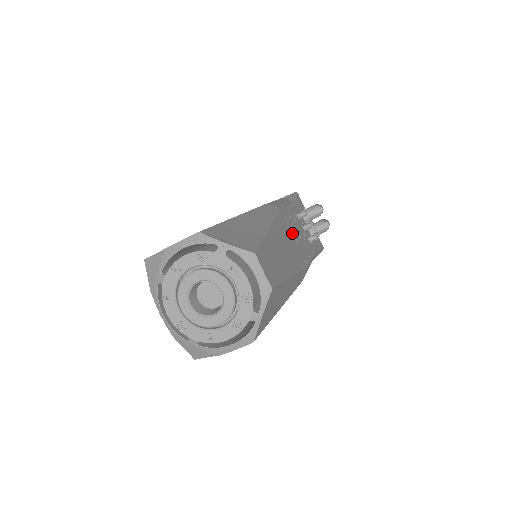
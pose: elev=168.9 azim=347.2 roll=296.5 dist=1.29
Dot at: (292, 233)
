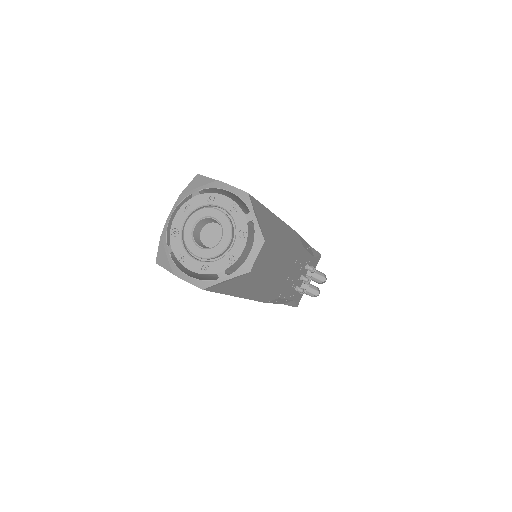
Dot at: (293, 268)
